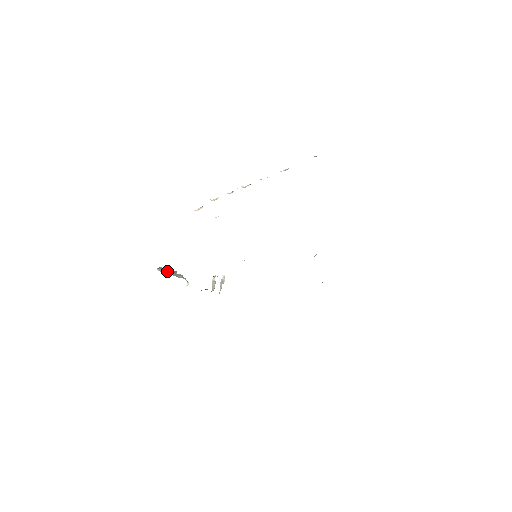
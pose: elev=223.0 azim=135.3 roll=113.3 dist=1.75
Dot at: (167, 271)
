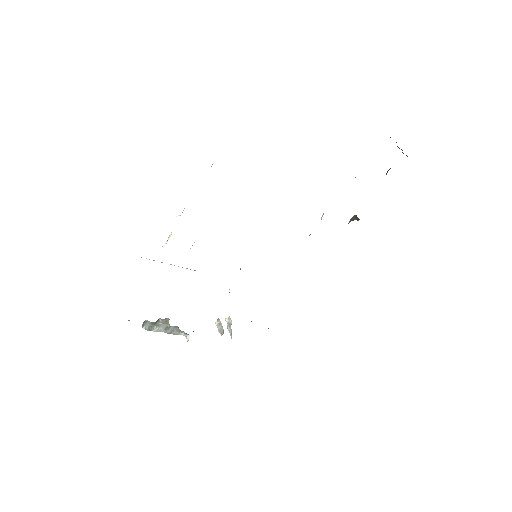
Dot at: (156, 327)
